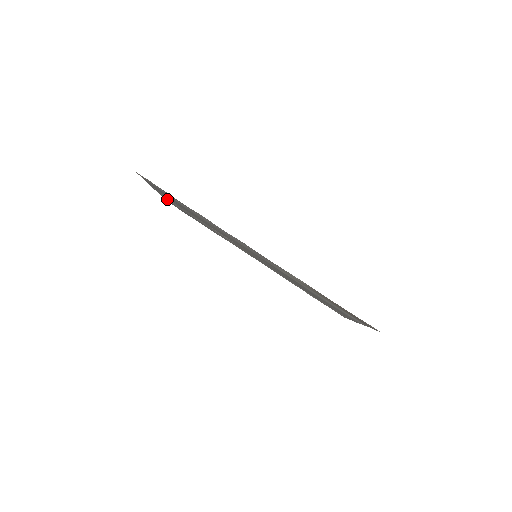
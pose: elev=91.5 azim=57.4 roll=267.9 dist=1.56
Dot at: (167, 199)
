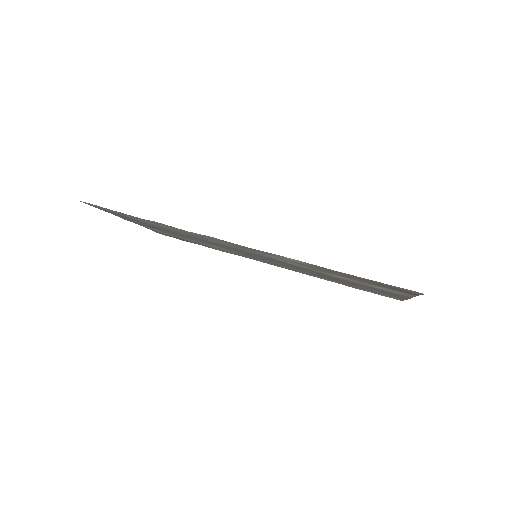
Dot at: occluded
